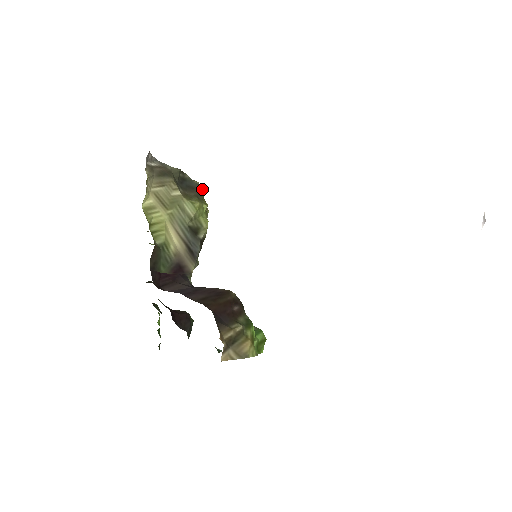
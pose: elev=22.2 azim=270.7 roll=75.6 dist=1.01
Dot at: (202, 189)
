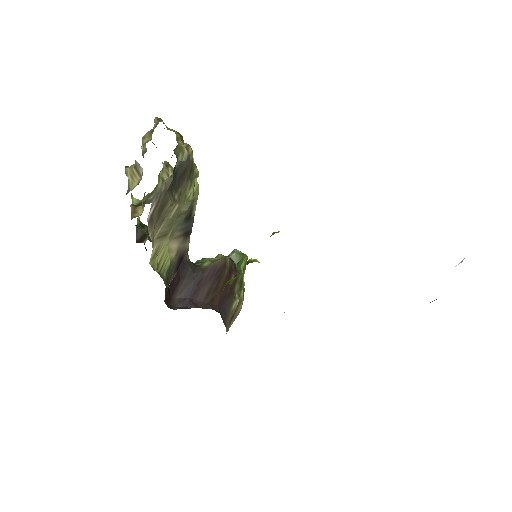
Dot at: (192, 159)
